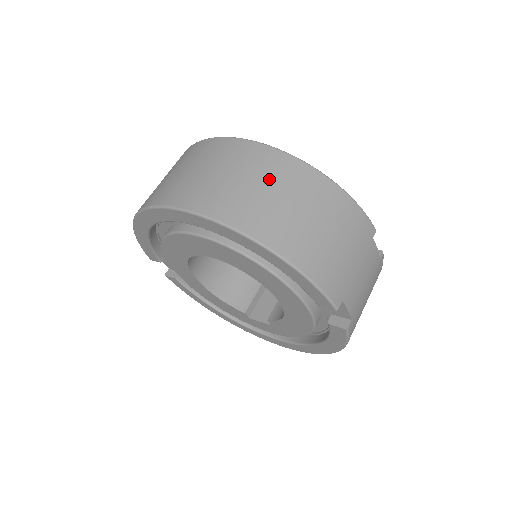
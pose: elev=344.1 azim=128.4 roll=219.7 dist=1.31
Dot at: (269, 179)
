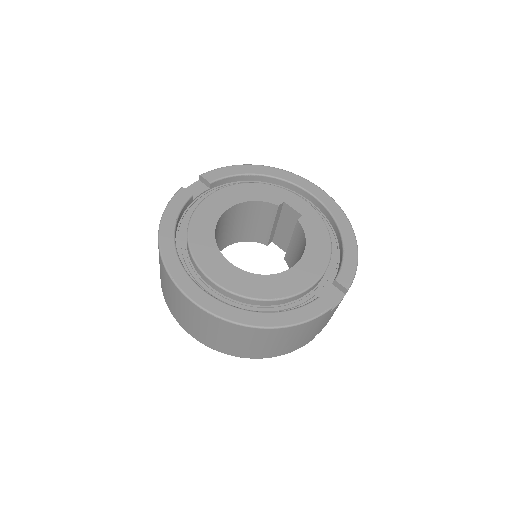
Dot at: (236, 338)
